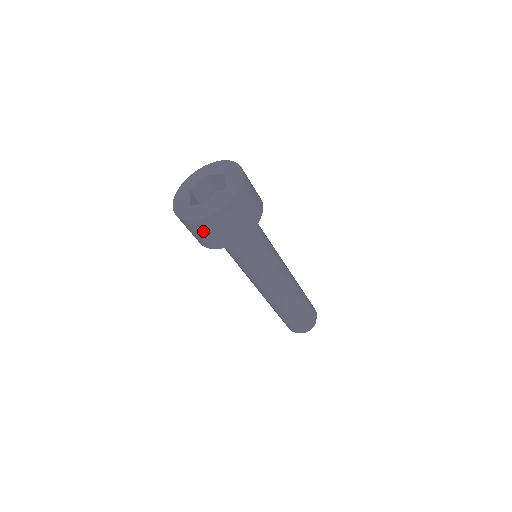
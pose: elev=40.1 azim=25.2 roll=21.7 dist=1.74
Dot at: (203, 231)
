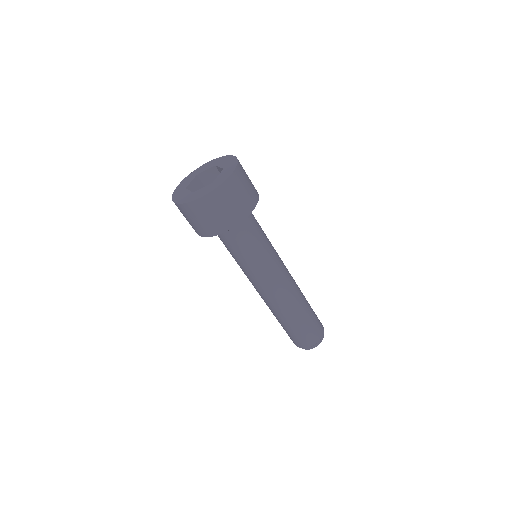
Dot at: (213, 209)
